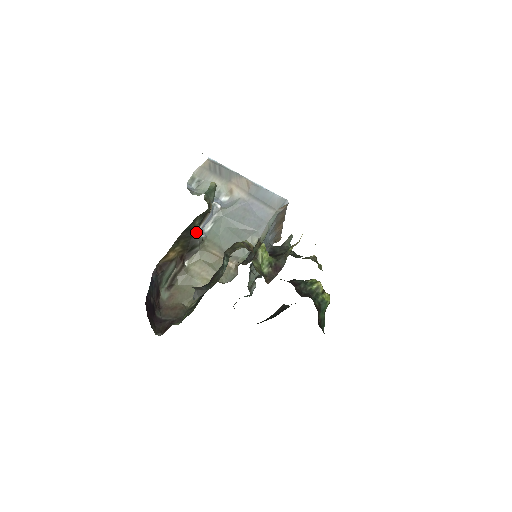
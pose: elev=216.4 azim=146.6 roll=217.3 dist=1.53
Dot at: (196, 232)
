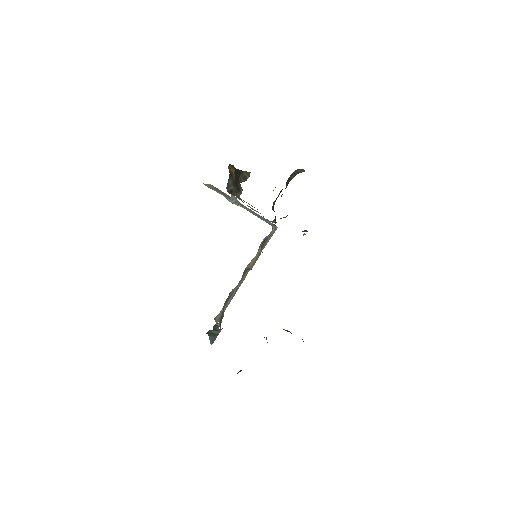
Dot at: occluded
